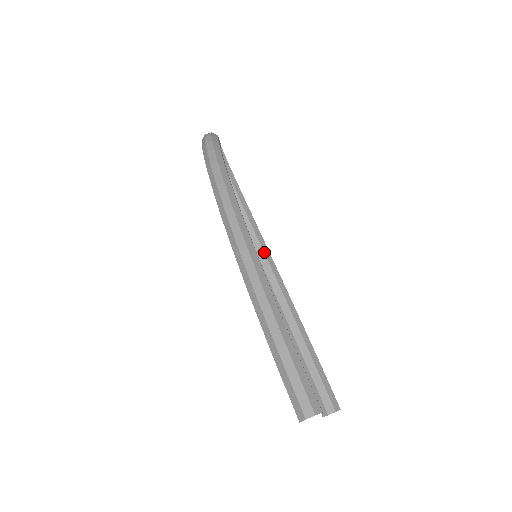
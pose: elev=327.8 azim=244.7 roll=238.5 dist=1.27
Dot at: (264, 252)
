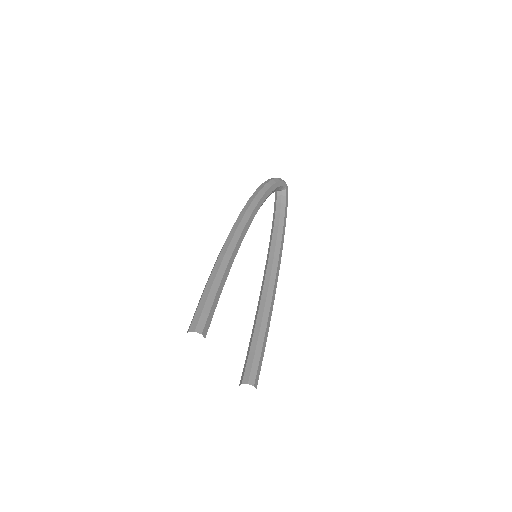
Dot at: (273, 264)
